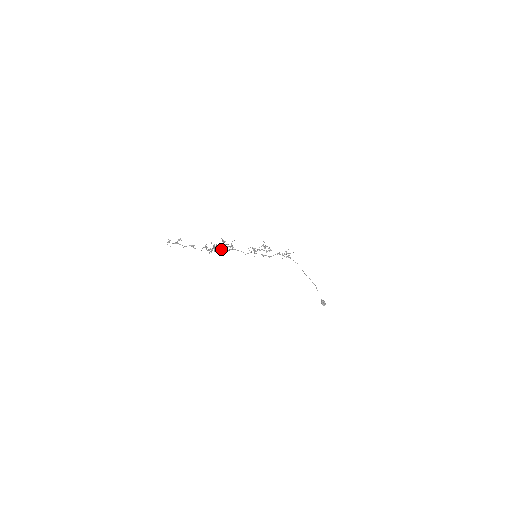
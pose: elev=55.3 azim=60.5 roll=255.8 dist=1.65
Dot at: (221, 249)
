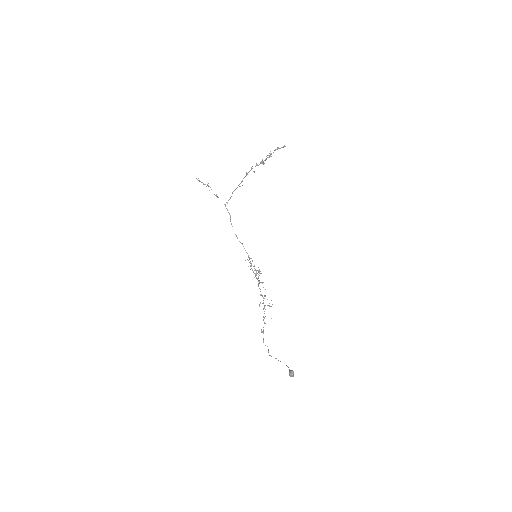
Dot at: (266, 158)
